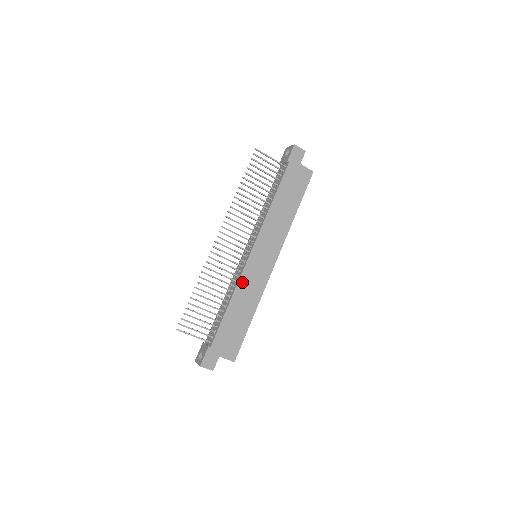
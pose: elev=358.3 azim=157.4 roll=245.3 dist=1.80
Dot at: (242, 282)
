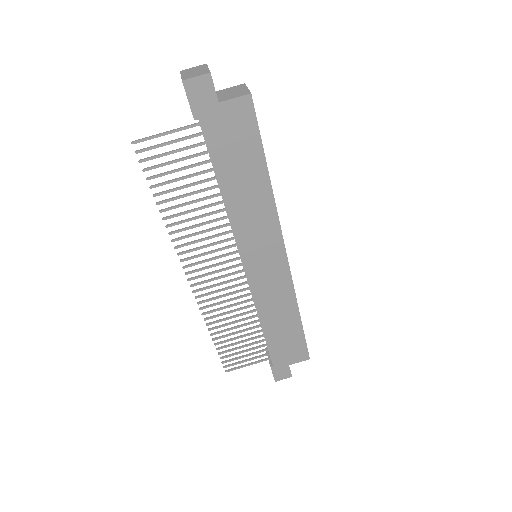
Dot at: (259, 300)
